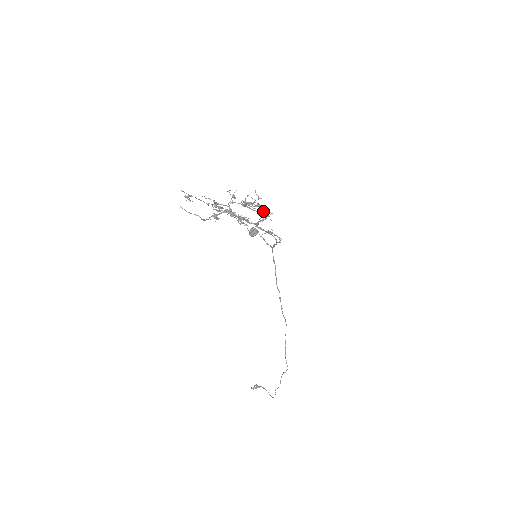
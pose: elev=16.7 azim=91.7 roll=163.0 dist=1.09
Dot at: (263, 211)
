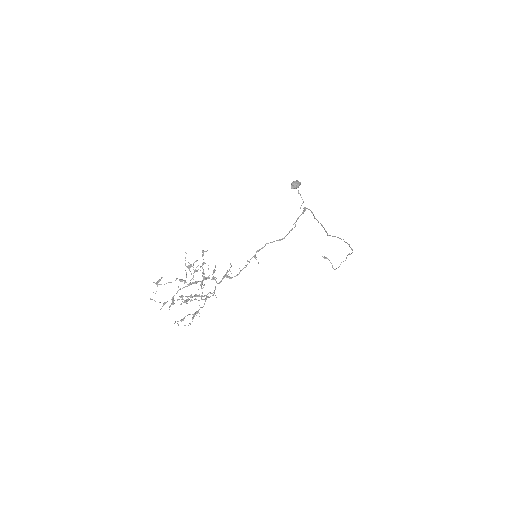
Dot at: (193, 314)
